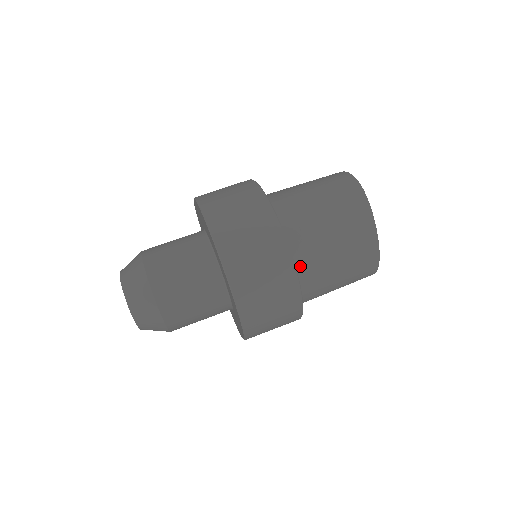
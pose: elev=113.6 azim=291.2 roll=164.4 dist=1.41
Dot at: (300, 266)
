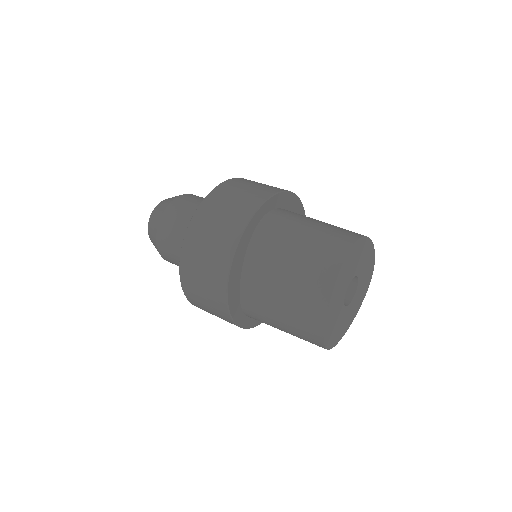
Dot at: (249, 278)
